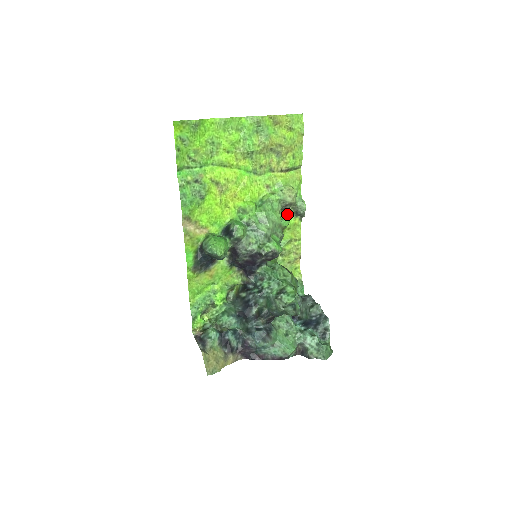
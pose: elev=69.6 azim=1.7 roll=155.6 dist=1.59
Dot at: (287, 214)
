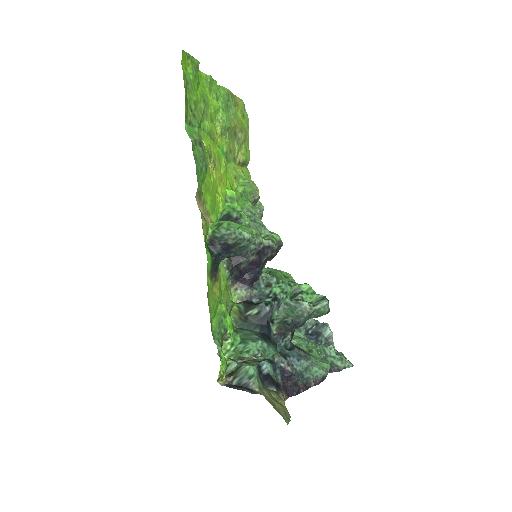
Dot at: occluded
